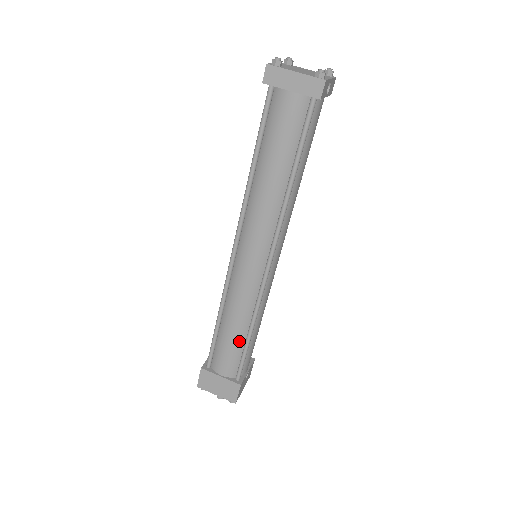
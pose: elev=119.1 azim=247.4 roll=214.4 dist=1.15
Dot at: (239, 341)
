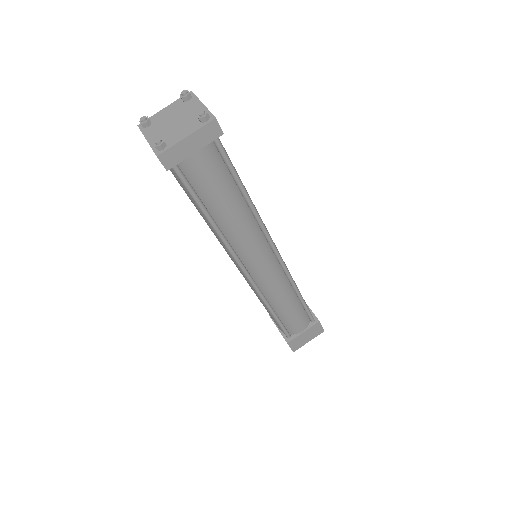
Dot at: (297, 306)
